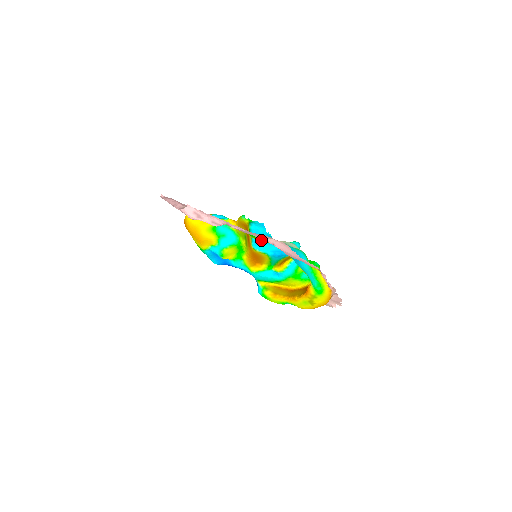
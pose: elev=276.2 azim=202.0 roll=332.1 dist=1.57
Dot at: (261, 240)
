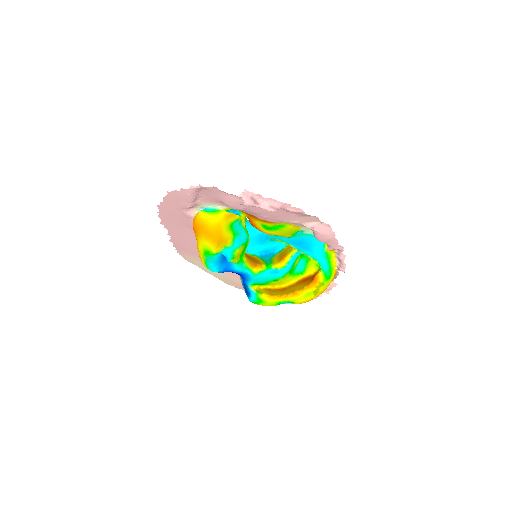
Dot at: (280, 232)
